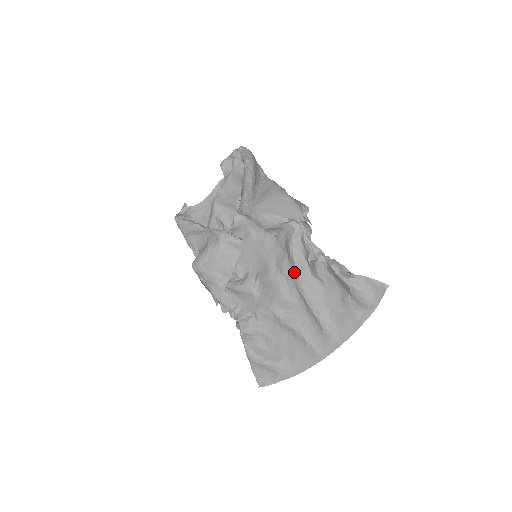
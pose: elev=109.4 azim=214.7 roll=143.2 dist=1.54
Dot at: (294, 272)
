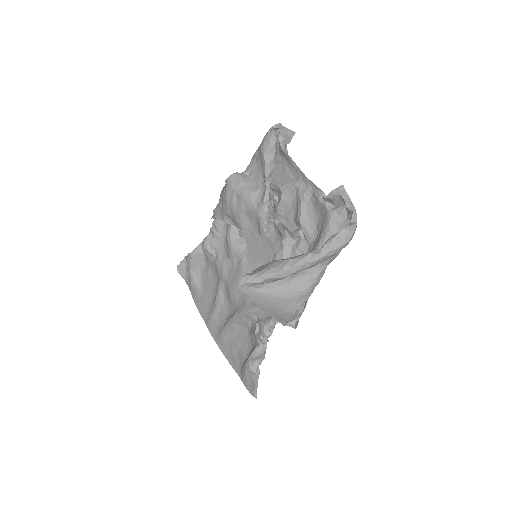
Dot at: (248, 306)
